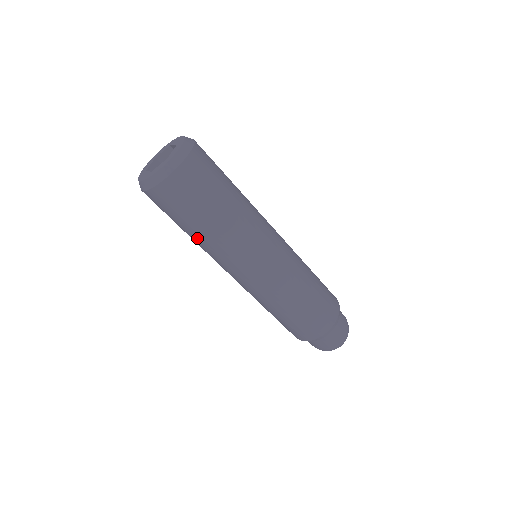
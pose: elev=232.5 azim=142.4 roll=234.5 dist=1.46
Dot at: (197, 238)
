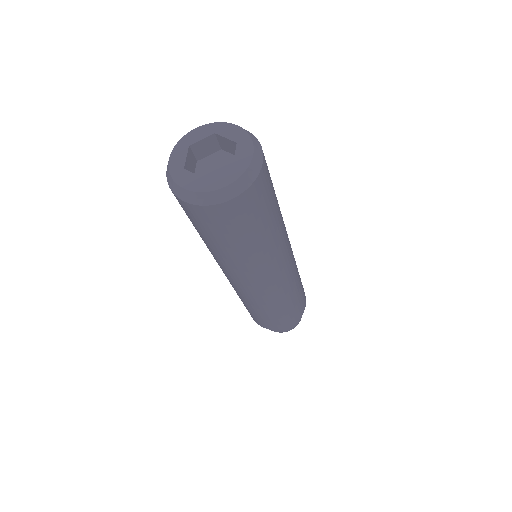
Dot at: (226, 253)
